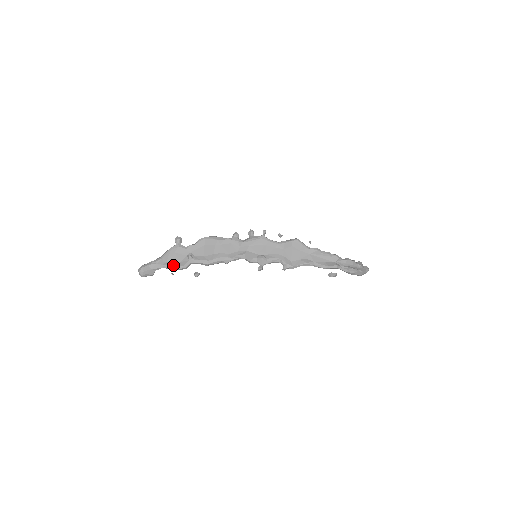
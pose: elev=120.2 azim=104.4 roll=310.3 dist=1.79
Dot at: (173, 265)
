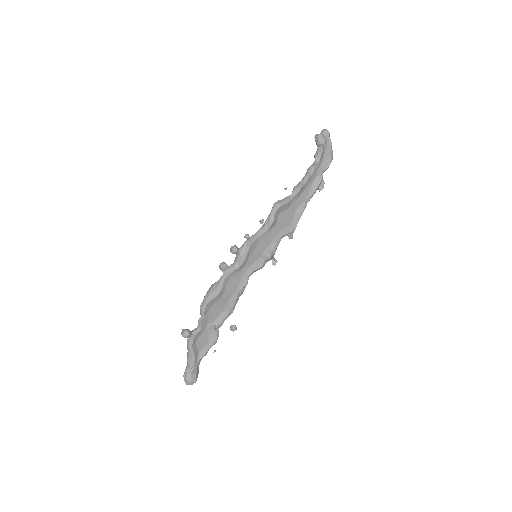
Dot at: (207, 348)
